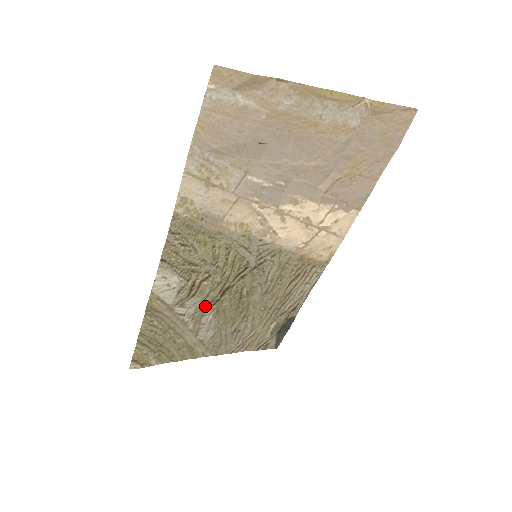
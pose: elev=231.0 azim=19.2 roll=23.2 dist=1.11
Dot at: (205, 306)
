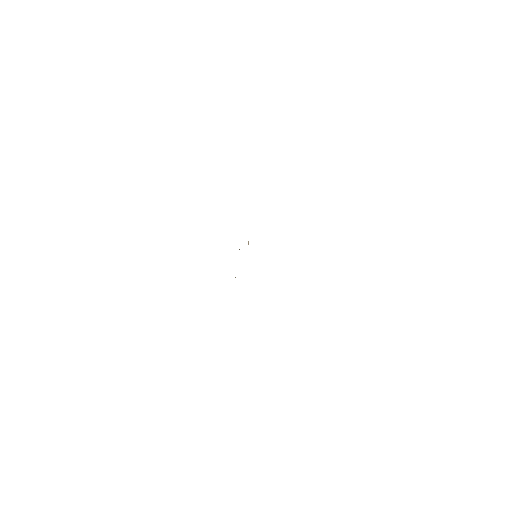
Dot at: occluded
